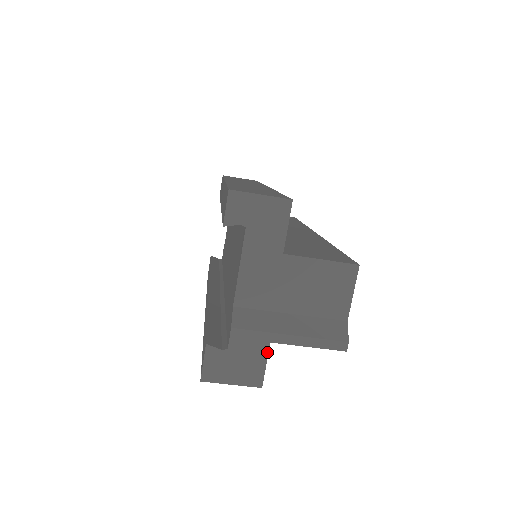
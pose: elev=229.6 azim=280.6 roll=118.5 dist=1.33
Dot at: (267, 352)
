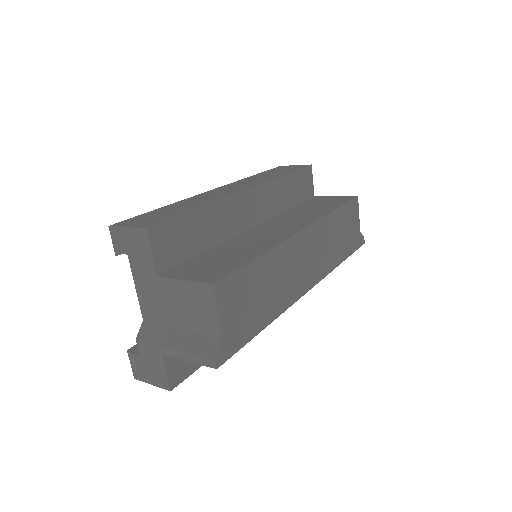
Dot at: (163, 362)
